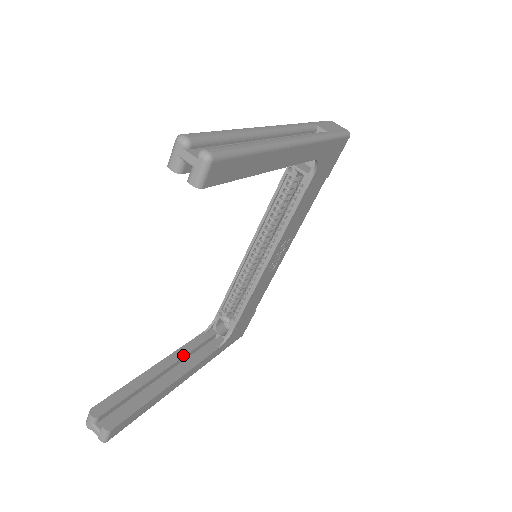
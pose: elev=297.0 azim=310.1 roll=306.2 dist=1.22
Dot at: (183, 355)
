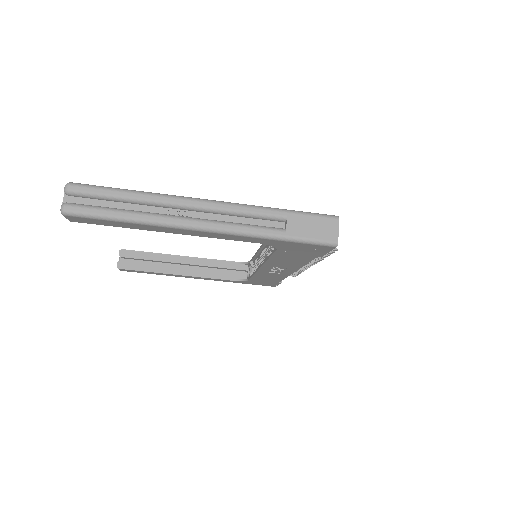
Dot at: (205, 265)
